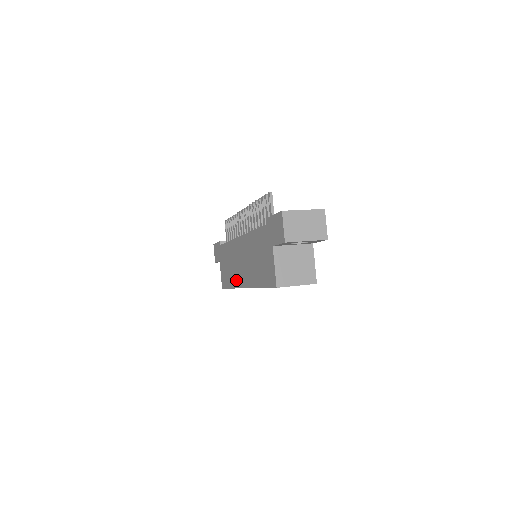
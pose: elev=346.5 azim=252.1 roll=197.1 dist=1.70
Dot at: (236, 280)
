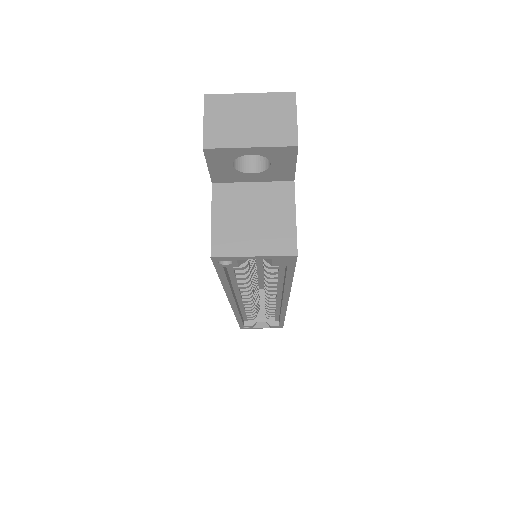
Dot at: occluded
